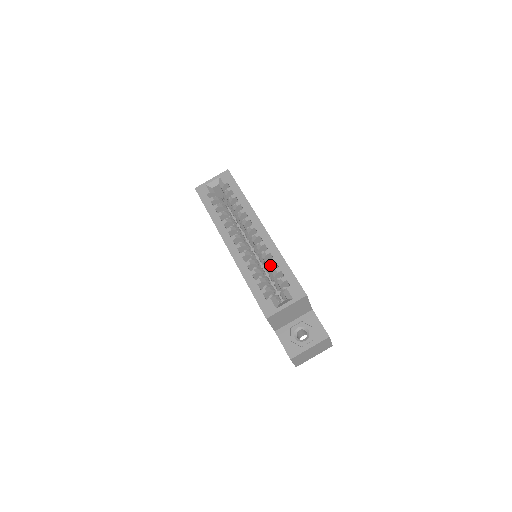
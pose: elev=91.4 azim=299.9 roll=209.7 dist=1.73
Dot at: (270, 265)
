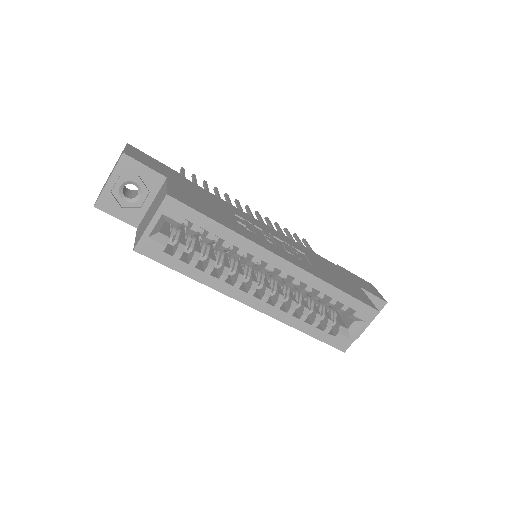
Dot at: occluded
